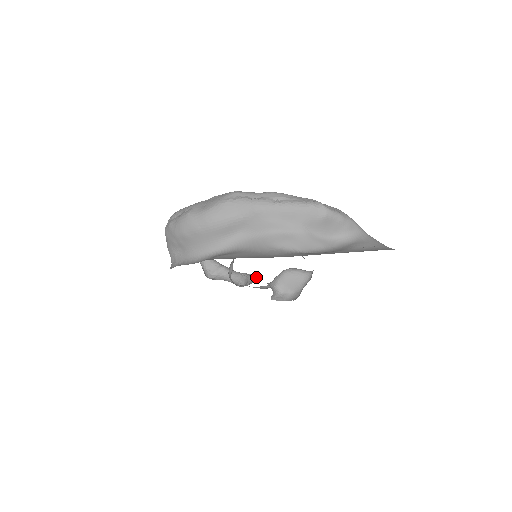
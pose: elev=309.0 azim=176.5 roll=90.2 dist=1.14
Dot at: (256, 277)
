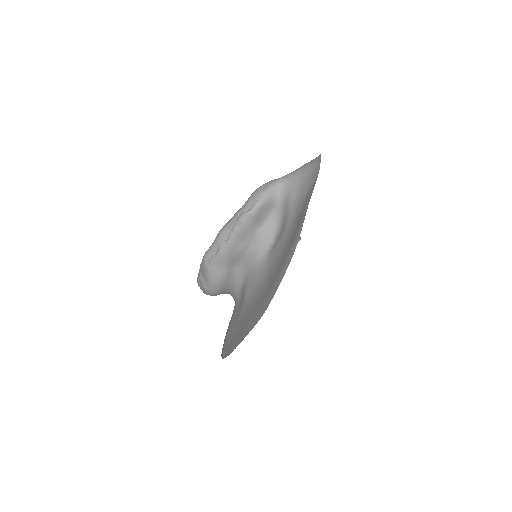
Dot at: occluded
